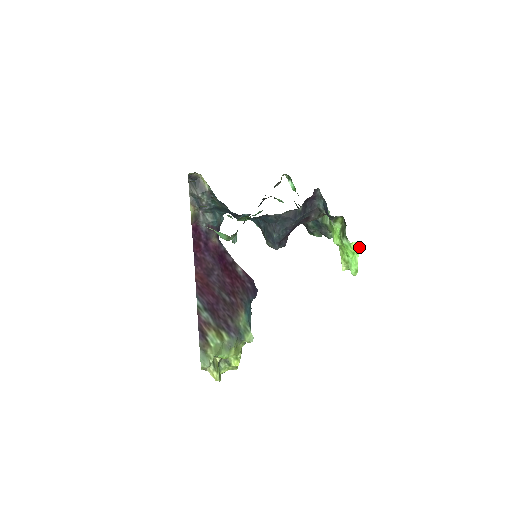
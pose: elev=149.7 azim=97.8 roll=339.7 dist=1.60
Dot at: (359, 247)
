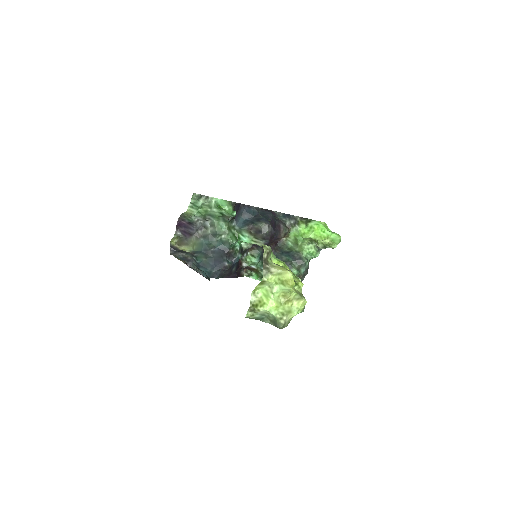
Dot at: (326, 225)
